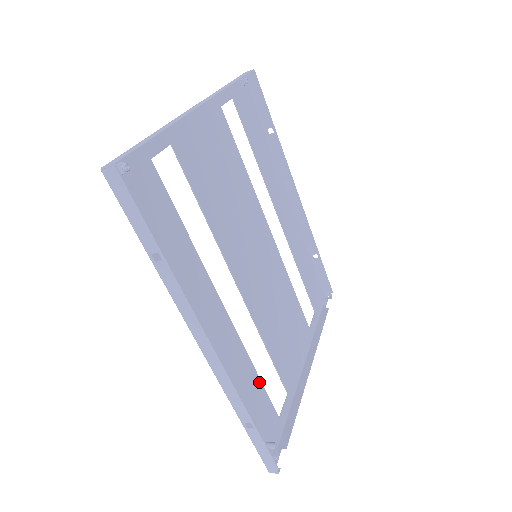
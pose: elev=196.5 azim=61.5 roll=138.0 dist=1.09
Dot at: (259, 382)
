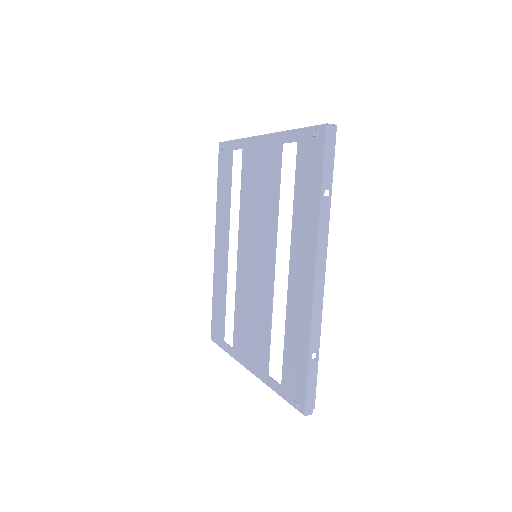
Dot at: (286, 341)
